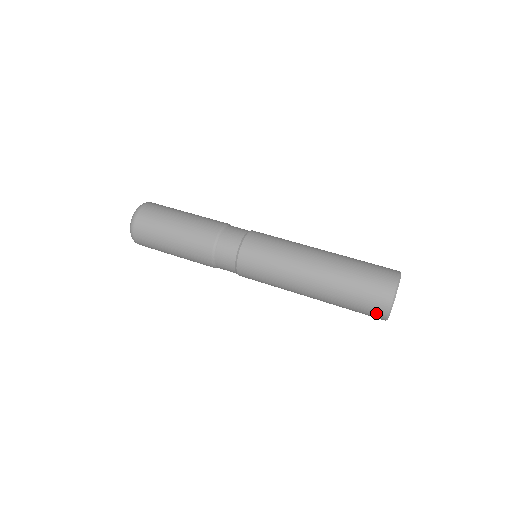
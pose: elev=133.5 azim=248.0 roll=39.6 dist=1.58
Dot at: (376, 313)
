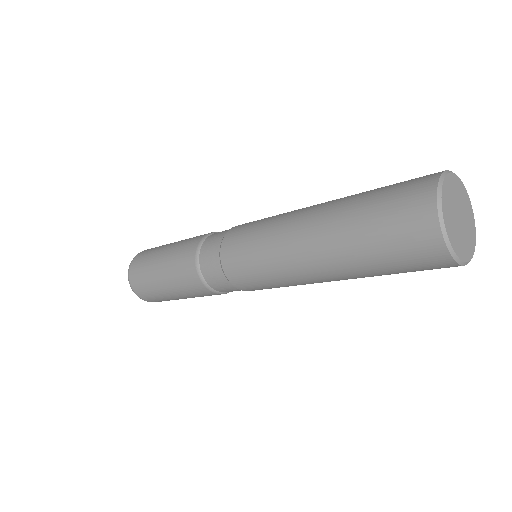
Dot at: (416, 192)
